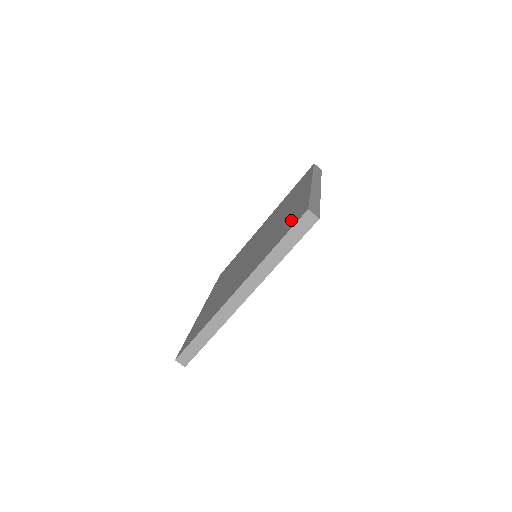
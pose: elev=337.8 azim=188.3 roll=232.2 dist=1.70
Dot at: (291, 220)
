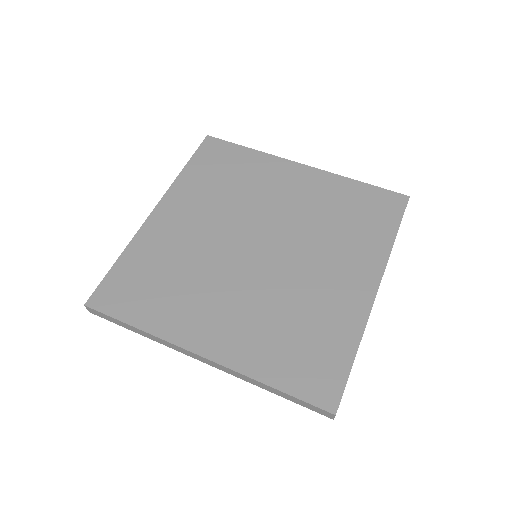
Dot at: (316, 363)
